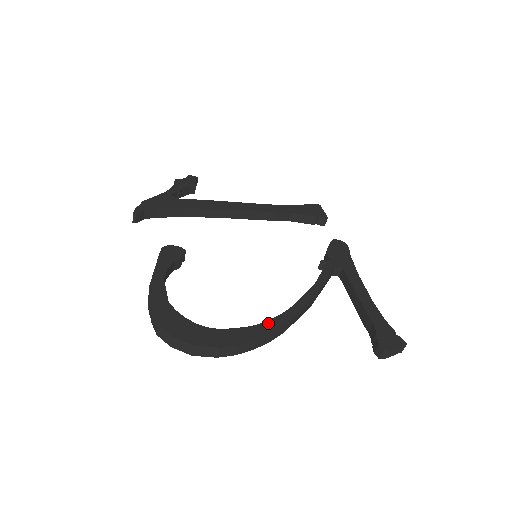
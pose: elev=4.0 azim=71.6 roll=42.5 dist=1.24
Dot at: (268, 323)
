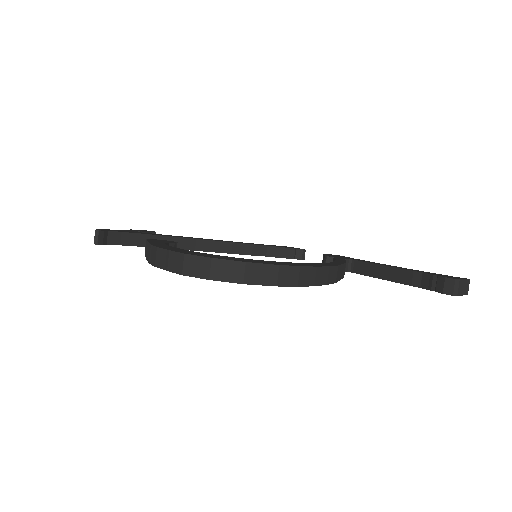
Dot at: (317, 264)
